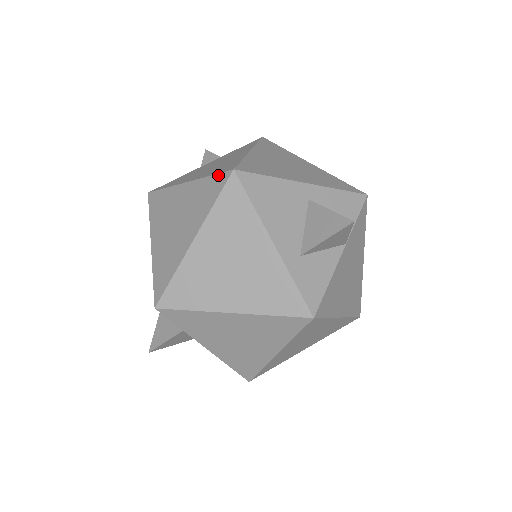
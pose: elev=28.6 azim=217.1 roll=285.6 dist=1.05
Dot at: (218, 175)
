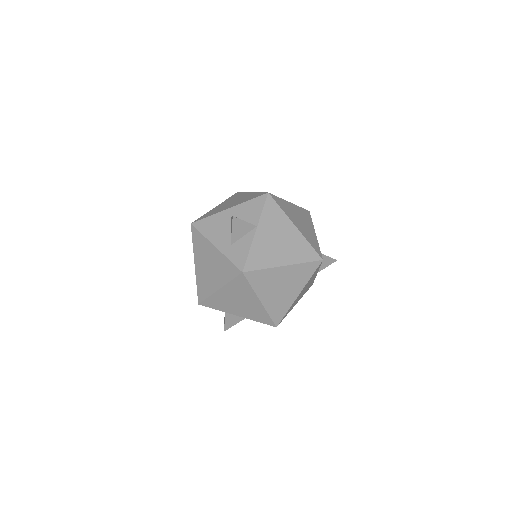
Dot at: occluded
